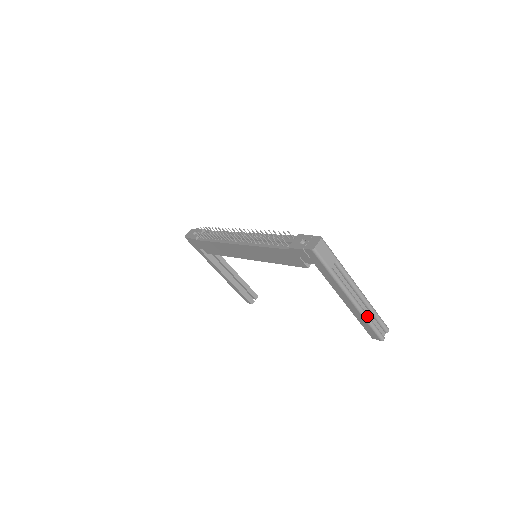
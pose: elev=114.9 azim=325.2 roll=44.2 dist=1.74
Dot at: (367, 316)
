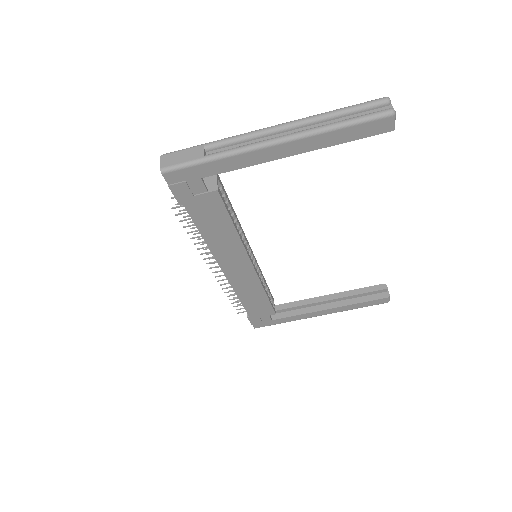
Dot at: (323, 126)
